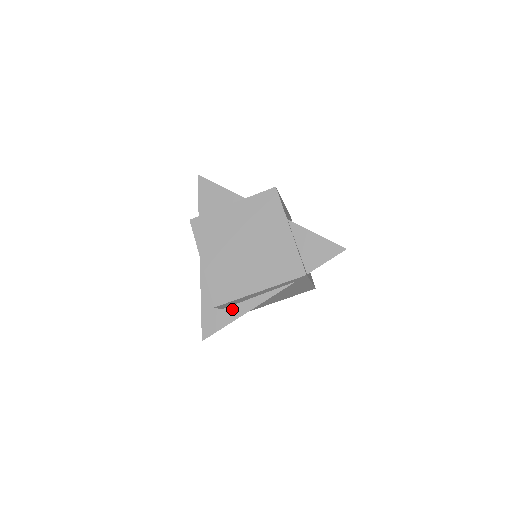
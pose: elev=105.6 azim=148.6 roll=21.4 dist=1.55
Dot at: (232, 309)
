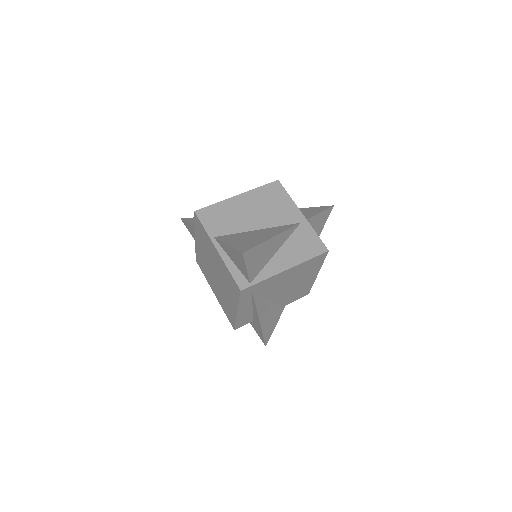
Dot at: (255, 320)
